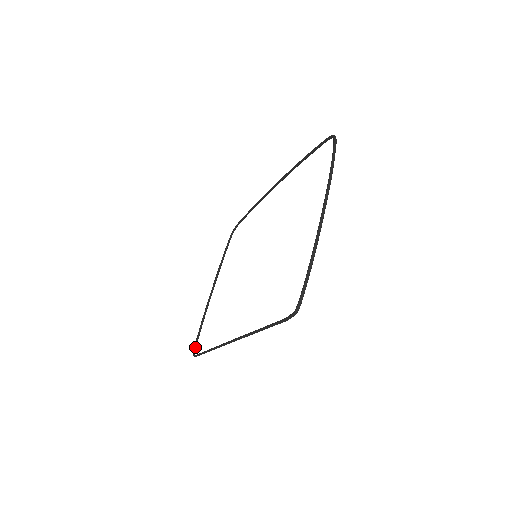
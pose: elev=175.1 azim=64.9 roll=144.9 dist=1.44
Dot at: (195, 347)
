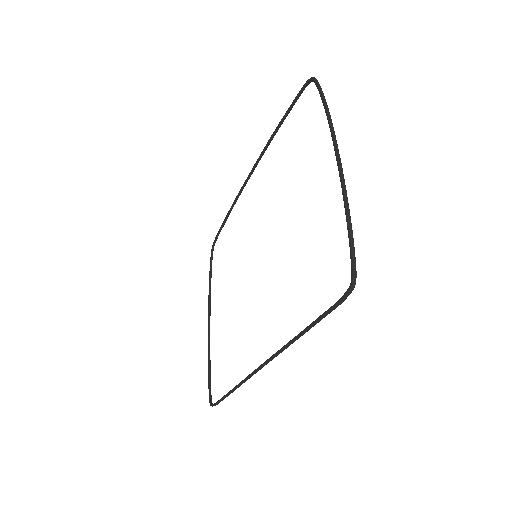
Dot at: (210, 395)
